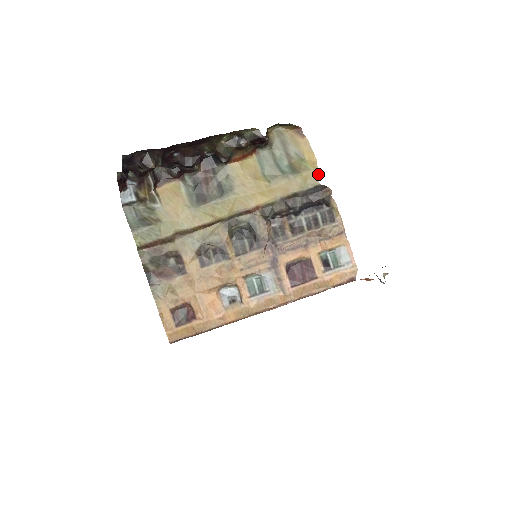
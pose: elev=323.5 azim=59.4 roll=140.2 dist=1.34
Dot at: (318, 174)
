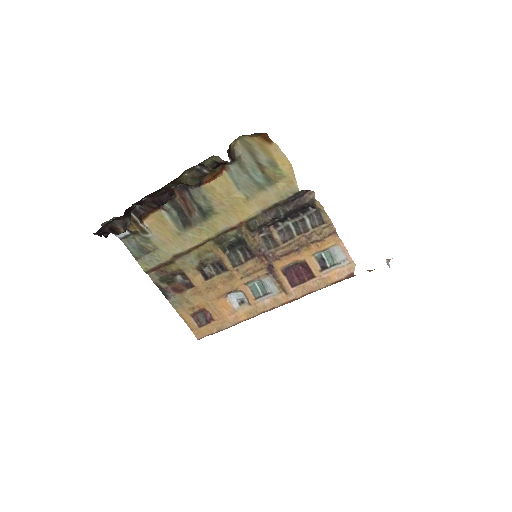
Dot at: occluded
